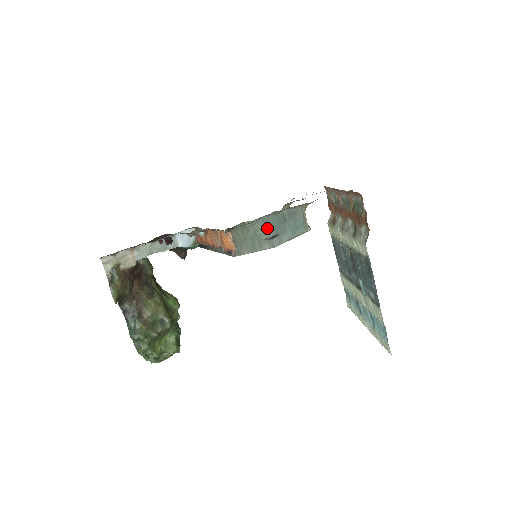
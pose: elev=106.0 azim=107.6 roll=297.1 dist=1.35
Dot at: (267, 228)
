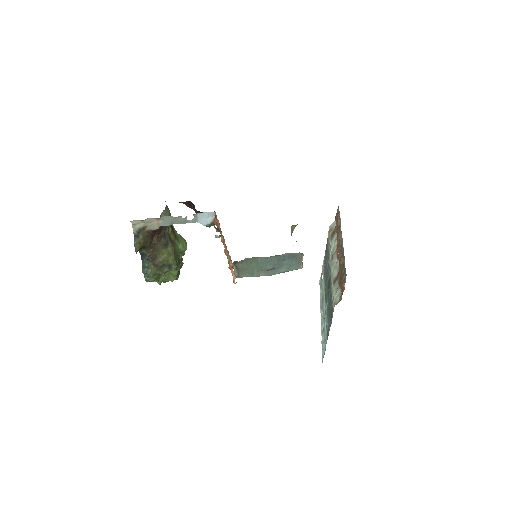
Dot at: (268, 264)
